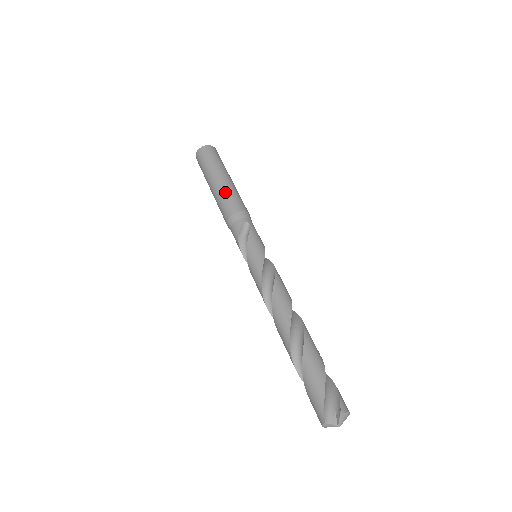
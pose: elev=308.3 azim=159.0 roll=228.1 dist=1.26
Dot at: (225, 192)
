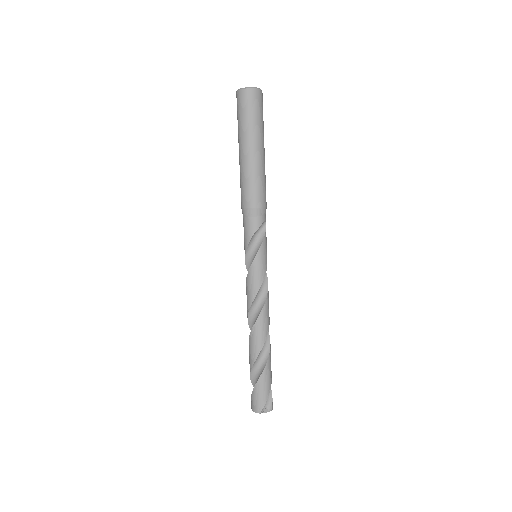
Dot at: (260, 175)
